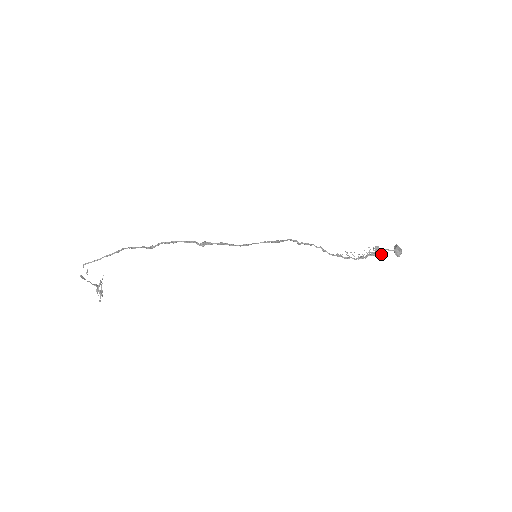
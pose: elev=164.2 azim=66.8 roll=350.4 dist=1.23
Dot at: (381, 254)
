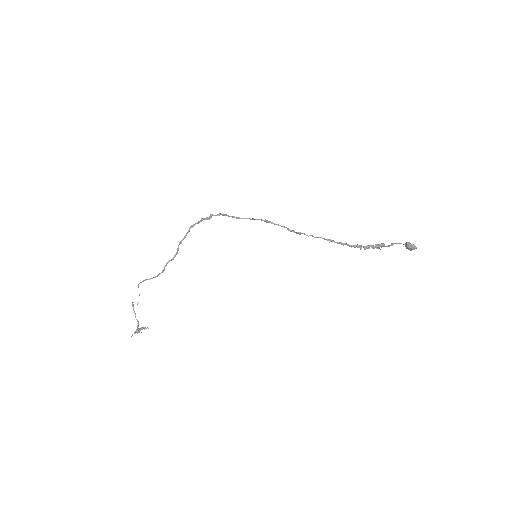
Dot at: (386, 246)
